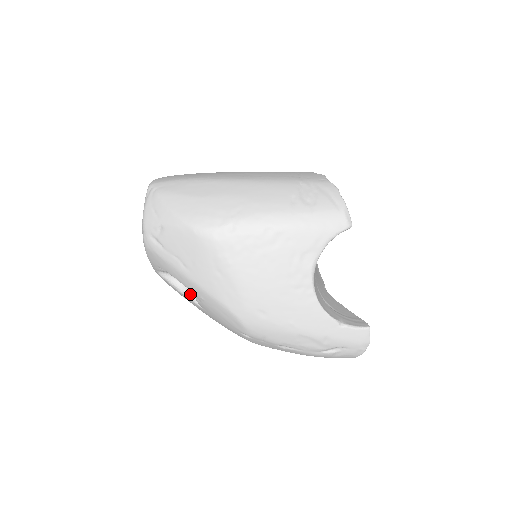
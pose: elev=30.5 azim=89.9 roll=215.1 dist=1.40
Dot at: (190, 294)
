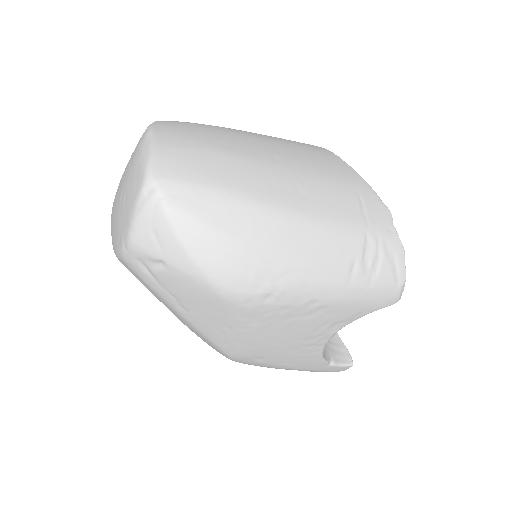
Dot at: occluded
